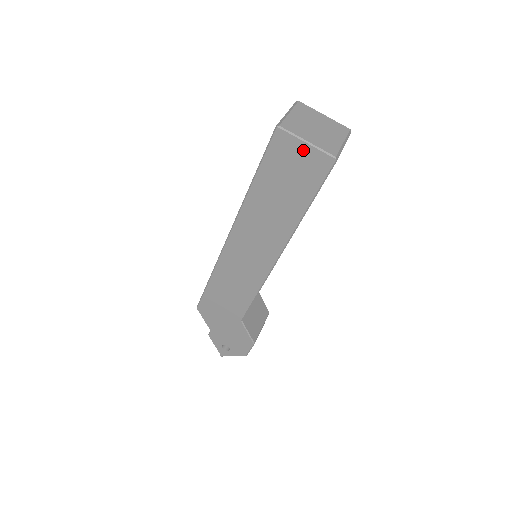
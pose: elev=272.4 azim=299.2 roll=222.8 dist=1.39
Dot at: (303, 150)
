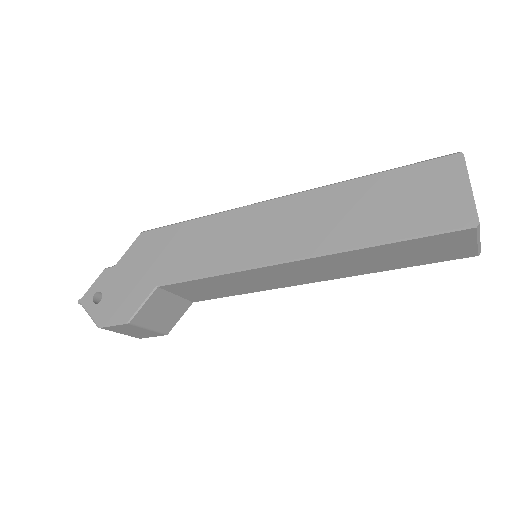
Dot at: (458, 190)
